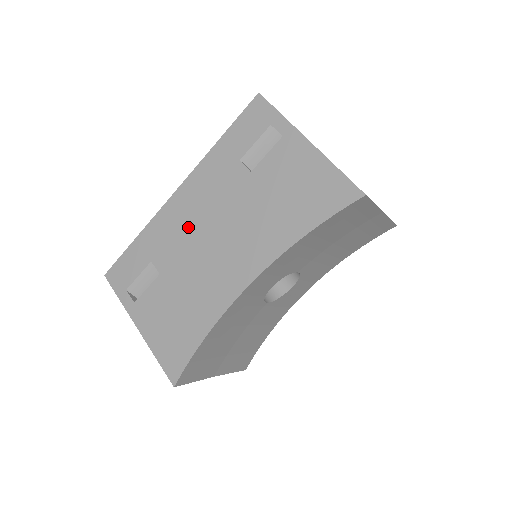
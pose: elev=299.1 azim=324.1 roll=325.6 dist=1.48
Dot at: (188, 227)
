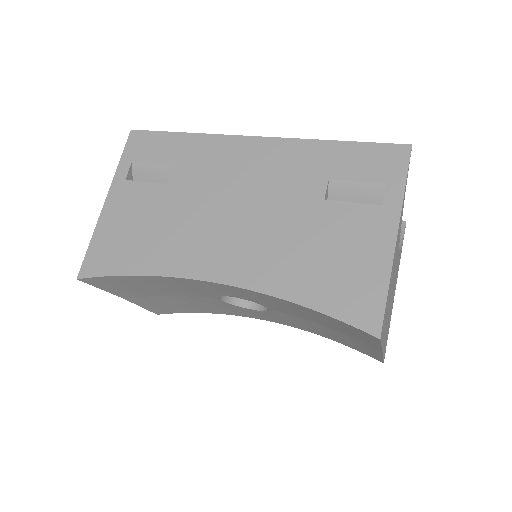
Dot at: (229, 177)
